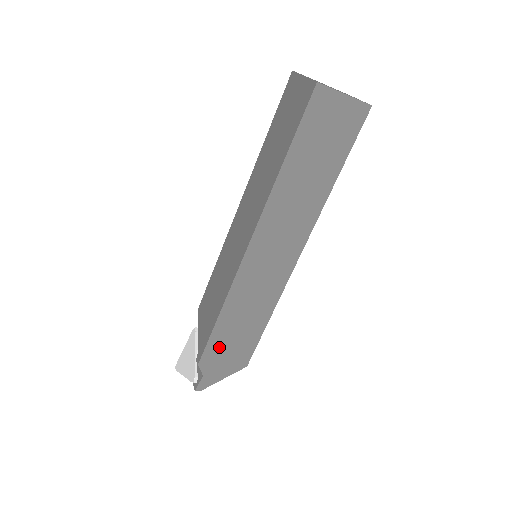
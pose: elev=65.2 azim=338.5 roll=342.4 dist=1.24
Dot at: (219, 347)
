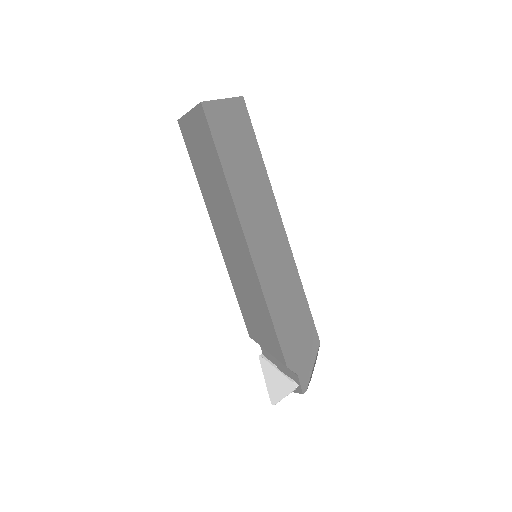
Dot at: (289, 340)
